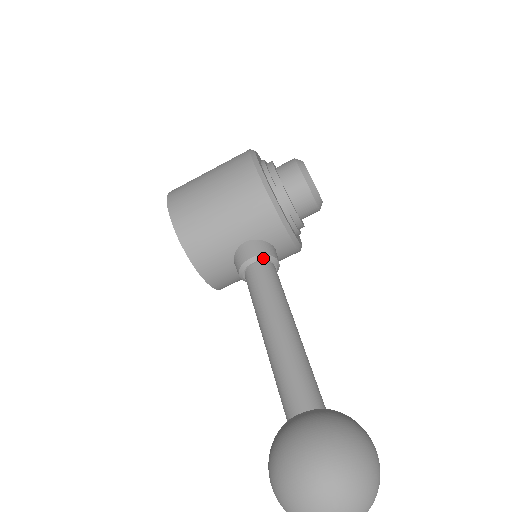
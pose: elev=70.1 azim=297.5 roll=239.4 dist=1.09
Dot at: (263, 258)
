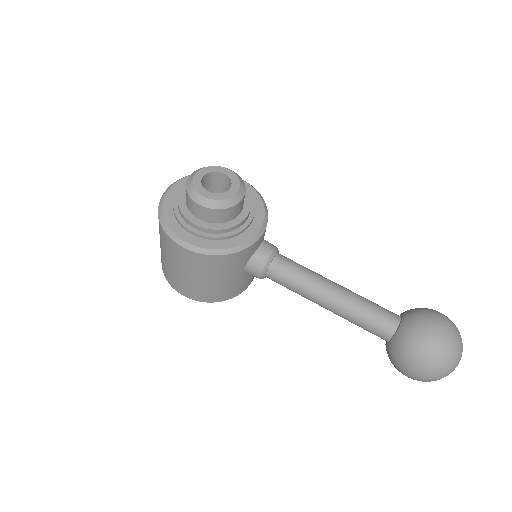
Dot at: (266, 269)
